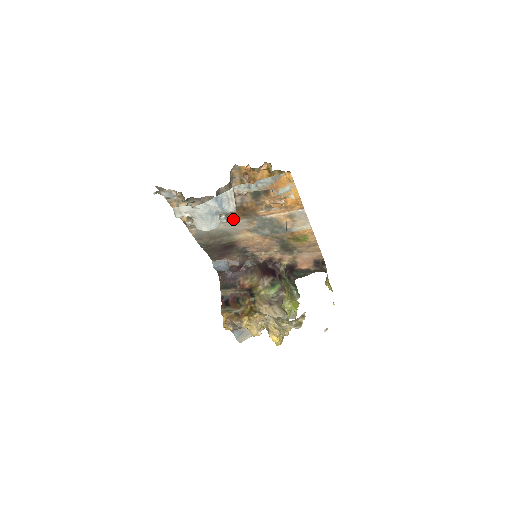
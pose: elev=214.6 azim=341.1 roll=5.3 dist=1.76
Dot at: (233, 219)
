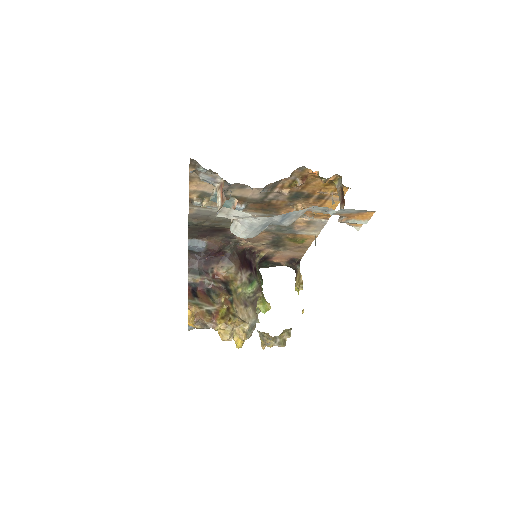
Dot at: (248, 210)
